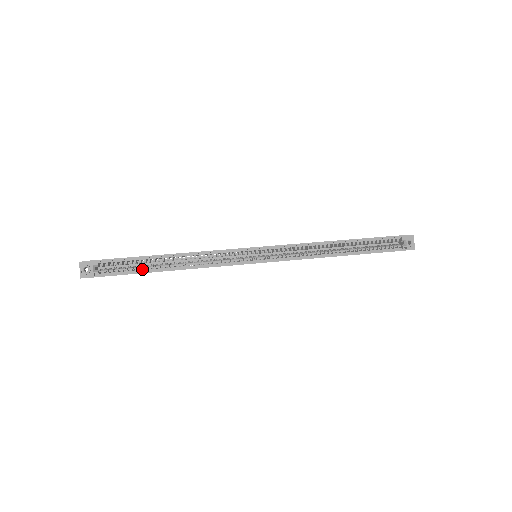
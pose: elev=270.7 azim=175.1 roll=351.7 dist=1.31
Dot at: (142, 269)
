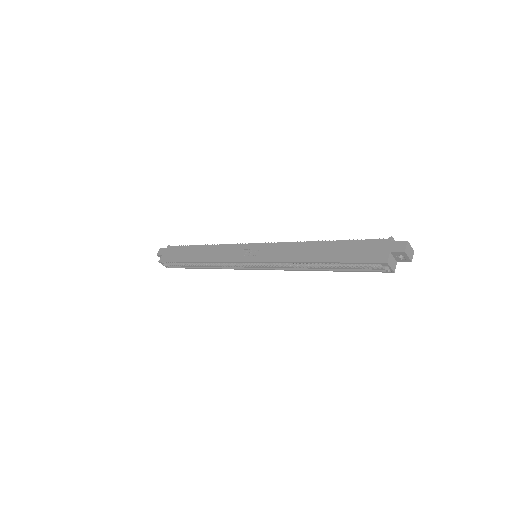
Dot at: occluded
